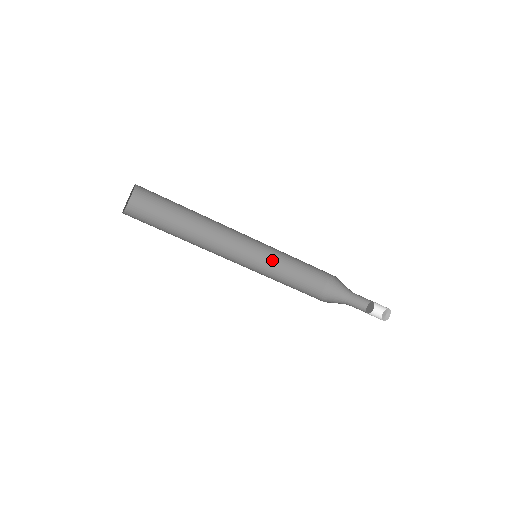
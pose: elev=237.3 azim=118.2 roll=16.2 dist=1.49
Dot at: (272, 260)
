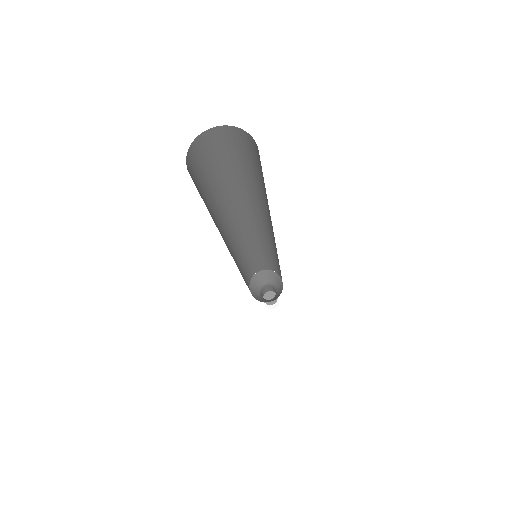
Dot at: (262, 245)
